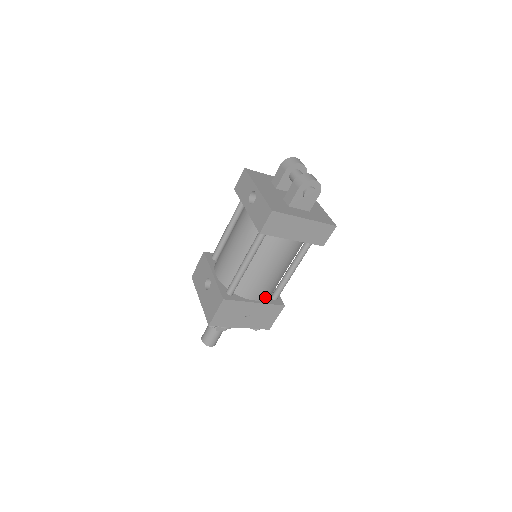
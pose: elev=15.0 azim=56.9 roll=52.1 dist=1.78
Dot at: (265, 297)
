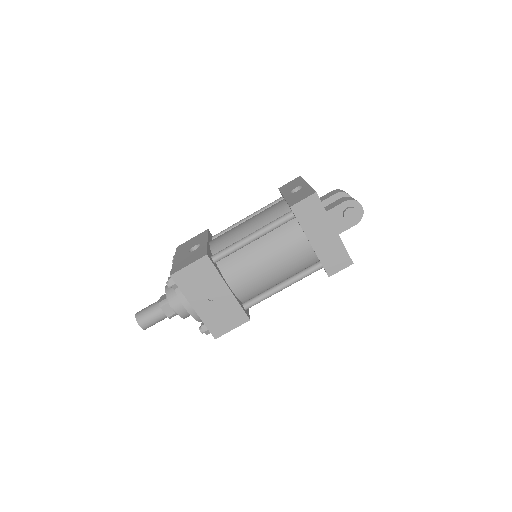
Dot at: (240, 294)
